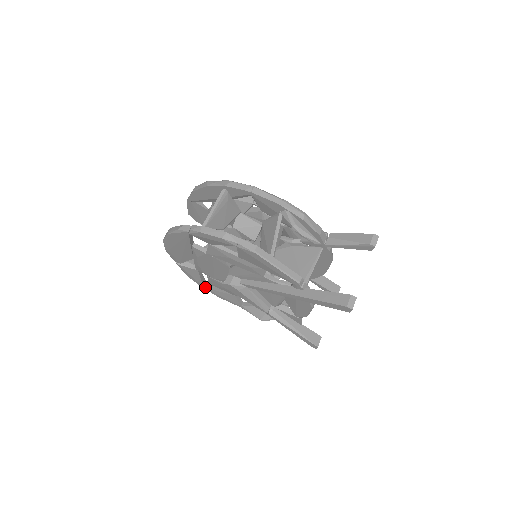
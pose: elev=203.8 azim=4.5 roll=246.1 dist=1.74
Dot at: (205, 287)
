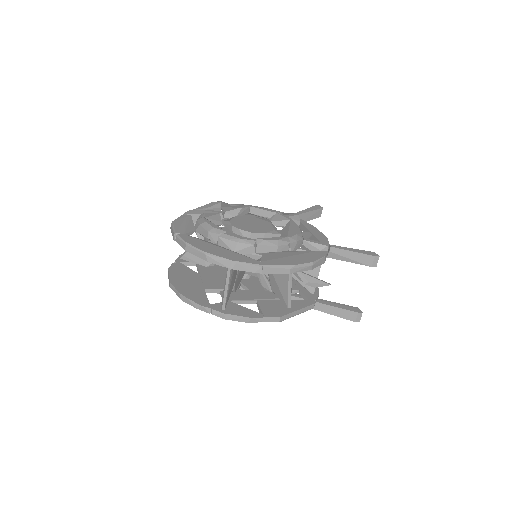
Dot at: occluded
